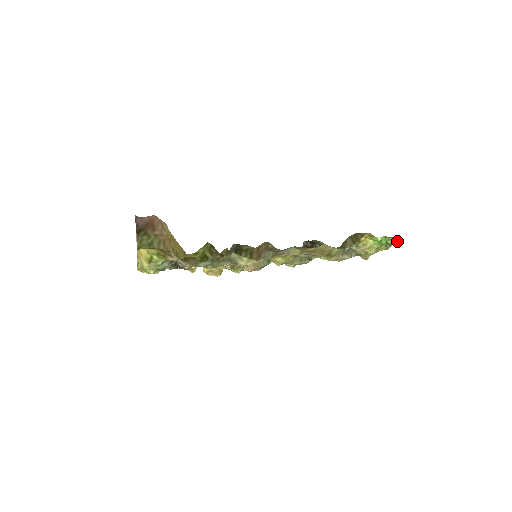
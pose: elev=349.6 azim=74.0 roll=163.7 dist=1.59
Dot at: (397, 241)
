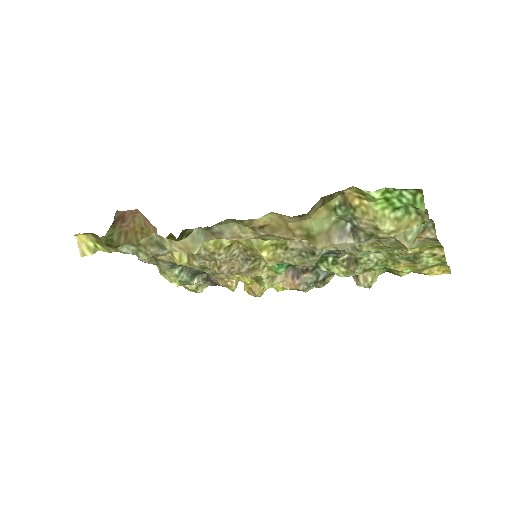
Dot at: (419, 196)
